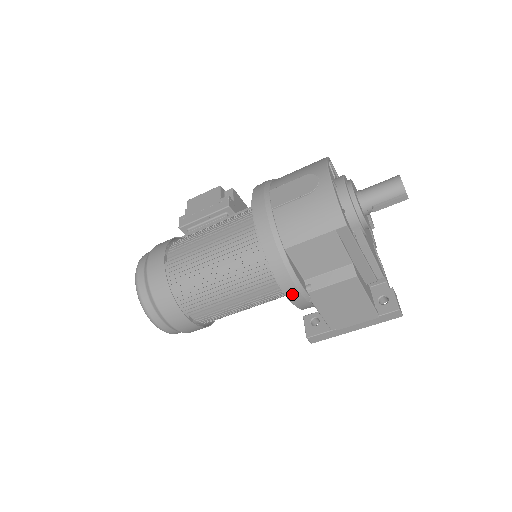
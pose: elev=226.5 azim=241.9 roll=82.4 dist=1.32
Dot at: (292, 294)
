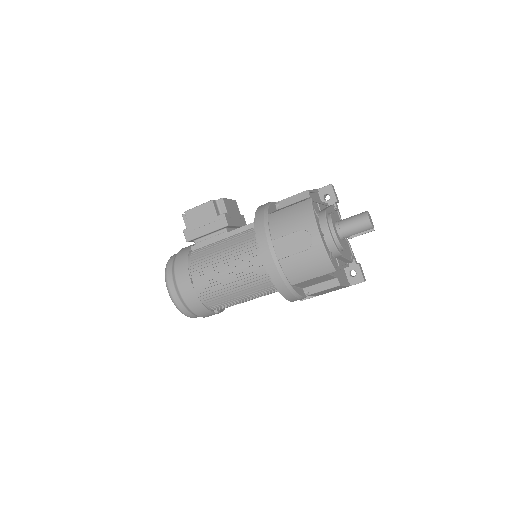
Dot at: (296, 300)
